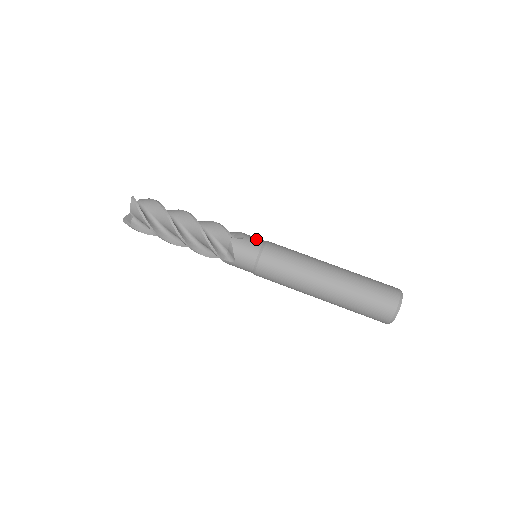
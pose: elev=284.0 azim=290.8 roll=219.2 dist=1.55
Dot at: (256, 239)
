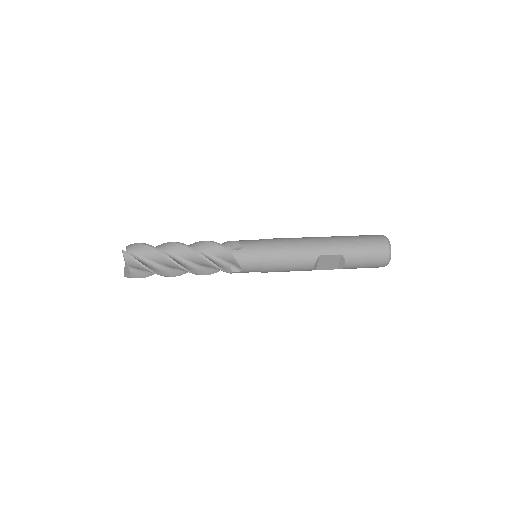
Dot at: occluded
